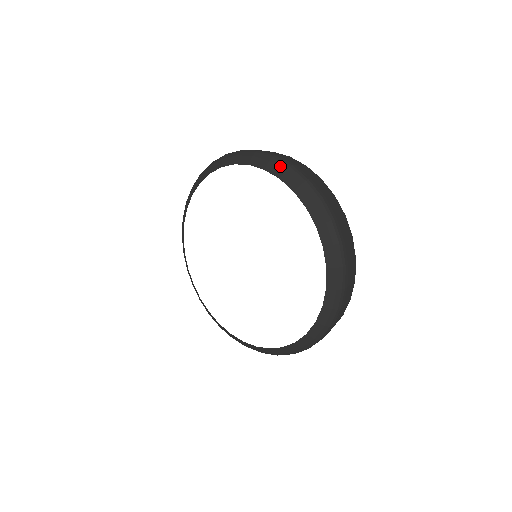
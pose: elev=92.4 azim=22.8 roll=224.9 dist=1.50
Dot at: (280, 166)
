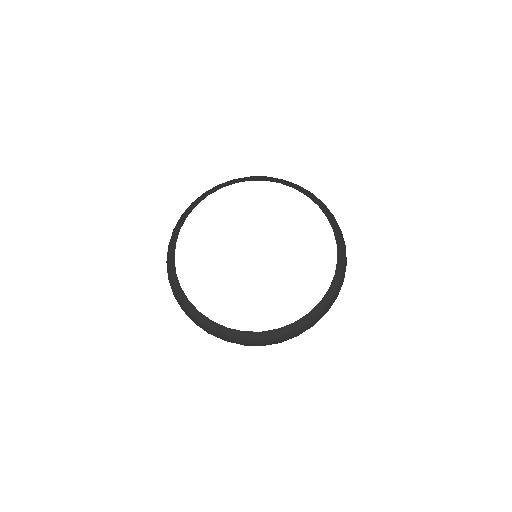
Dot at: (260, 177)
